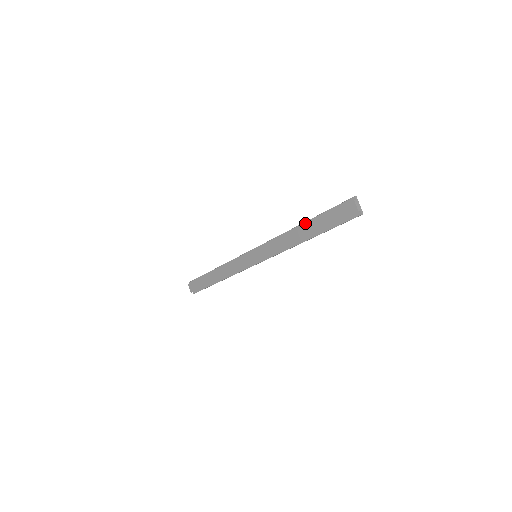
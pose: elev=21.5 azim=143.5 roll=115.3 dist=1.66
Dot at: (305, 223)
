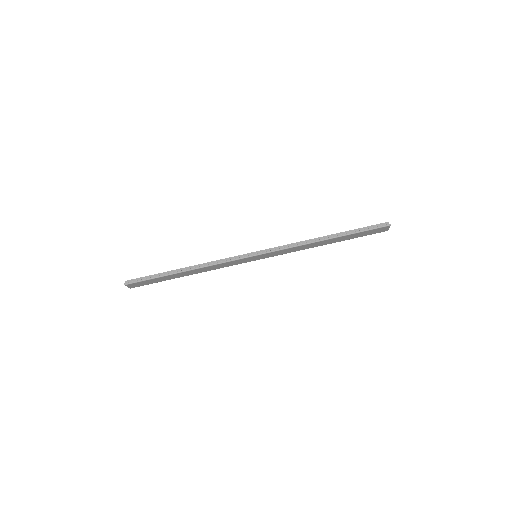
Dot at: occluded
